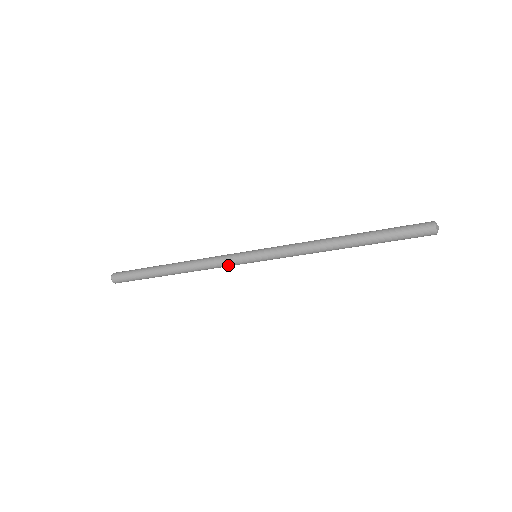
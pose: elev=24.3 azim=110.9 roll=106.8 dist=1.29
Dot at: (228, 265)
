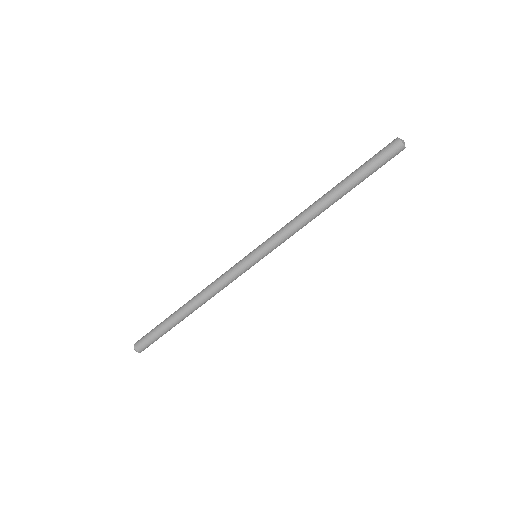
Dot at: (231, 274)
